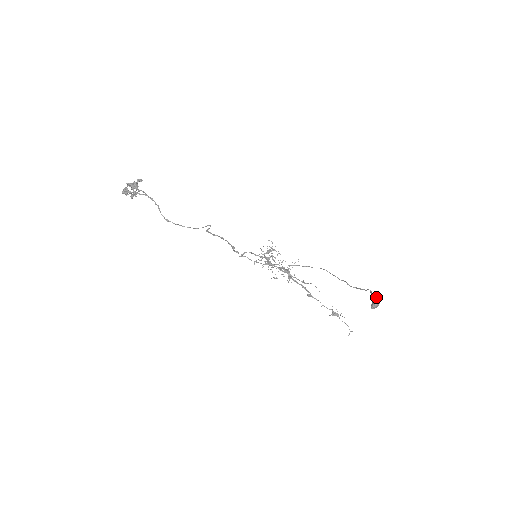
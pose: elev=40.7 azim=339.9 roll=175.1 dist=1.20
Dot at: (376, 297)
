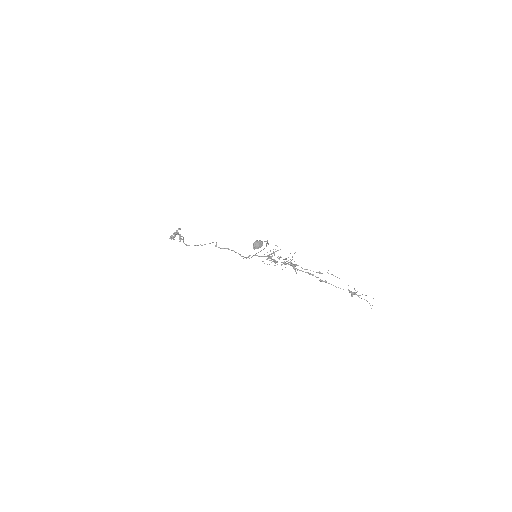
Dot at: occluded
